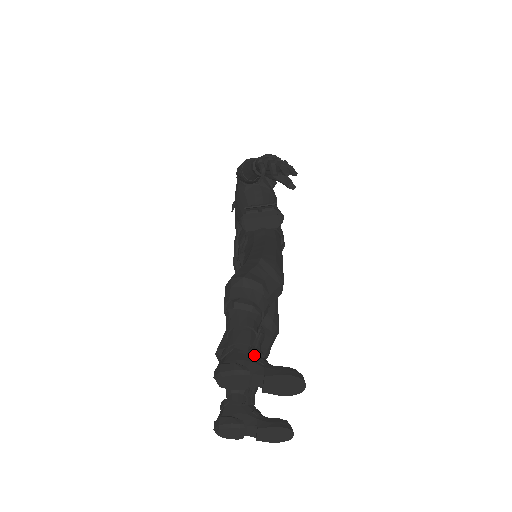
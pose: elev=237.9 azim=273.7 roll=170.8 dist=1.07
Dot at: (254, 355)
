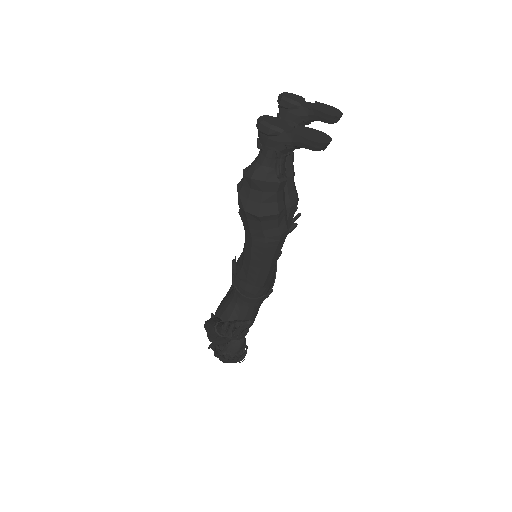
Dot at: occluded
